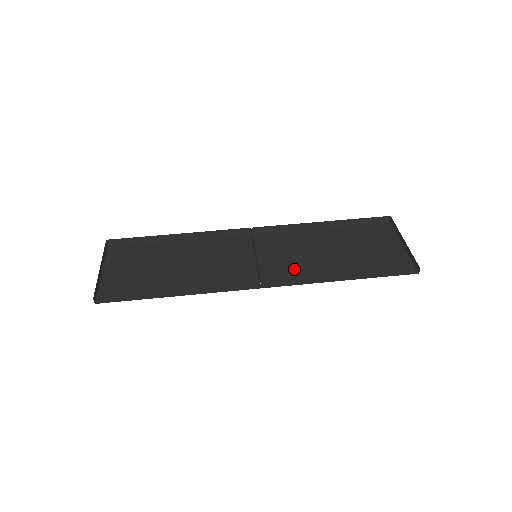
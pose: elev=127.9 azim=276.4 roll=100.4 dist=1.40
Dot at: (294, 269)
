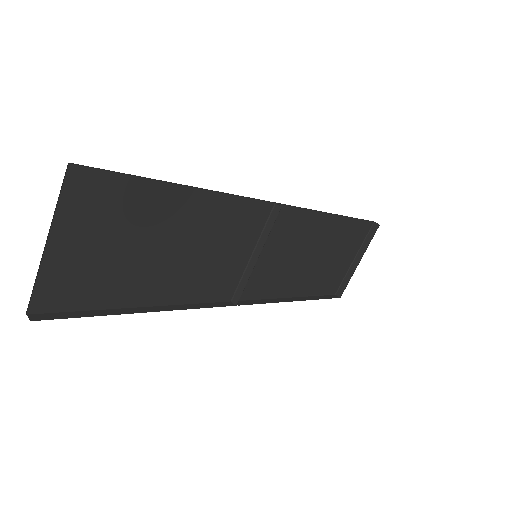
Dot at: occluded
